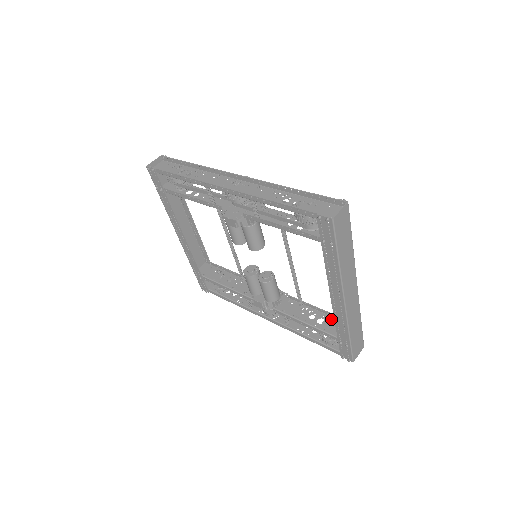
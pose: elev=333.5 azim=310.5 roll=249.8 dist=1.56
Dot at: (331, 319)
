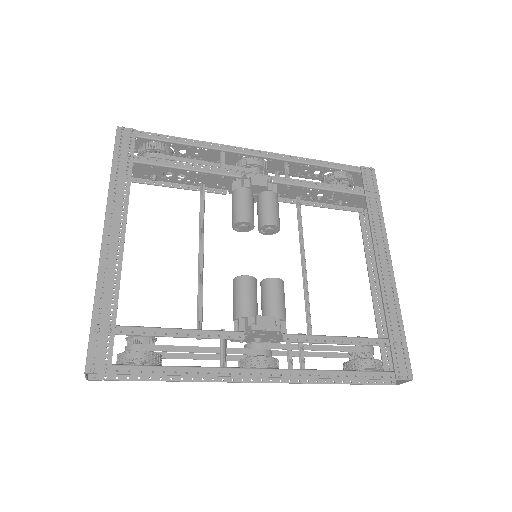
Dot at: (359, 336)
